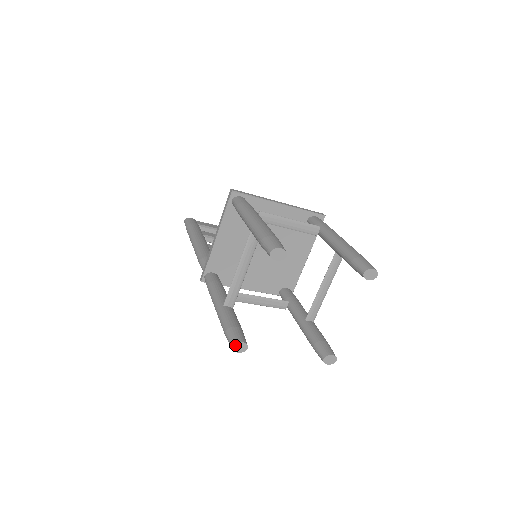
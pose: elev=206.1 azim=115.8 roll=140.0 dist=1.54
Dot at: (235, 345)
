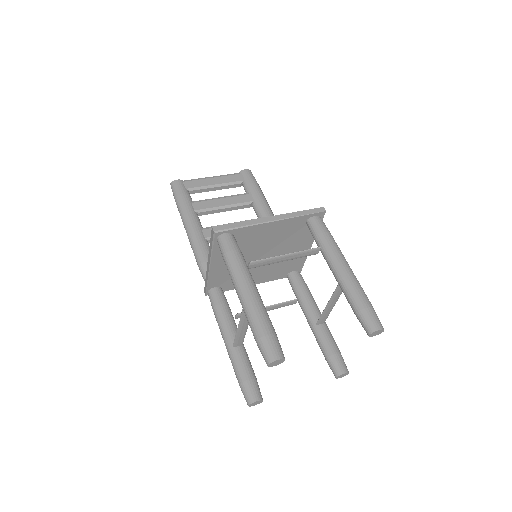
Dot at: (251, 404)
